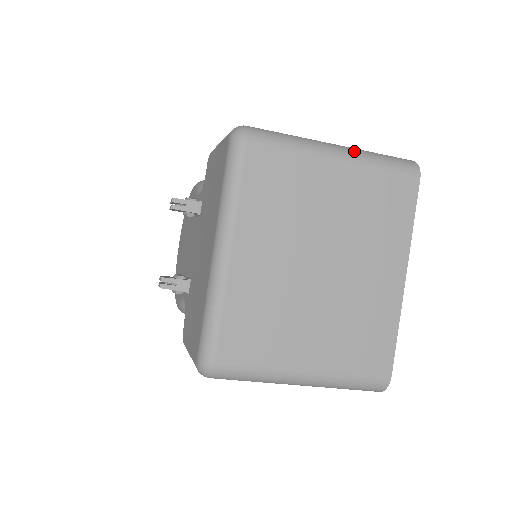
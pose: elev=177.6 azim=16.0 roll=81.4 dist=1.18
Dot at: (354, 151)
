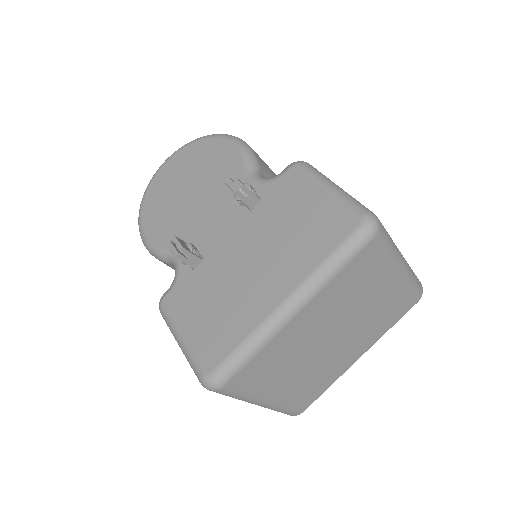
Dot at: (408, 268)
